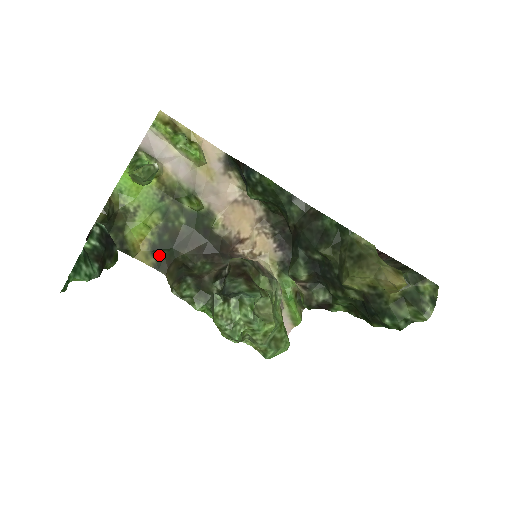
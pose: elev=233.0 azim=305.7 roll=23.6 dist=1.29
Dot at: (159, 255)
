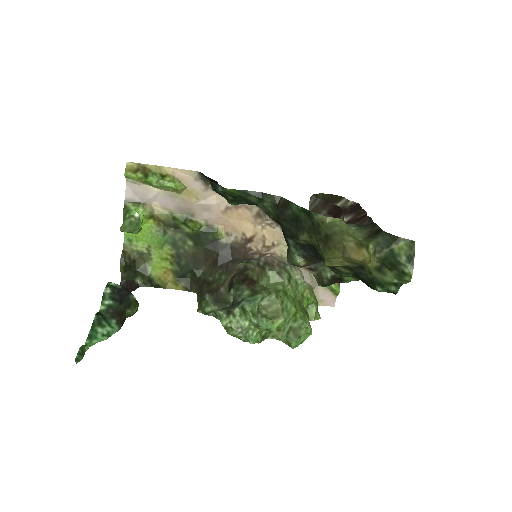
Dot at: (185, 278)
